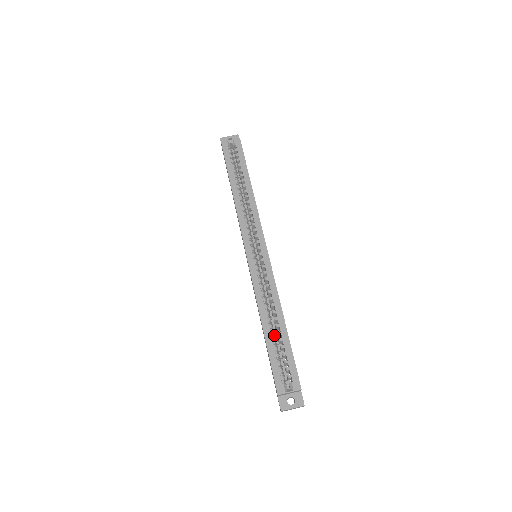
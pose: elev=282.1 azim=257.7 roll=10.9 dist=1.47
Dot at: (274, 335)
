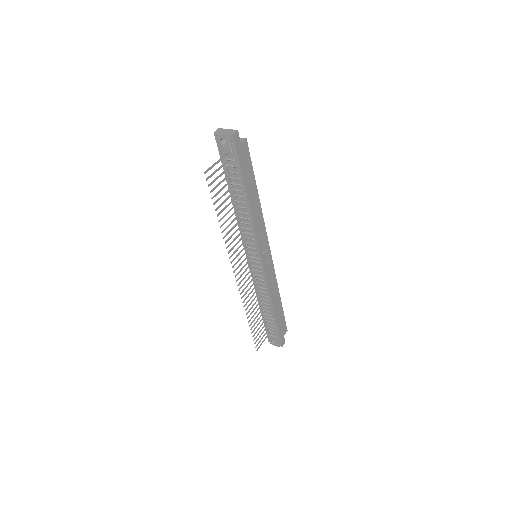
Dot at: occluded
